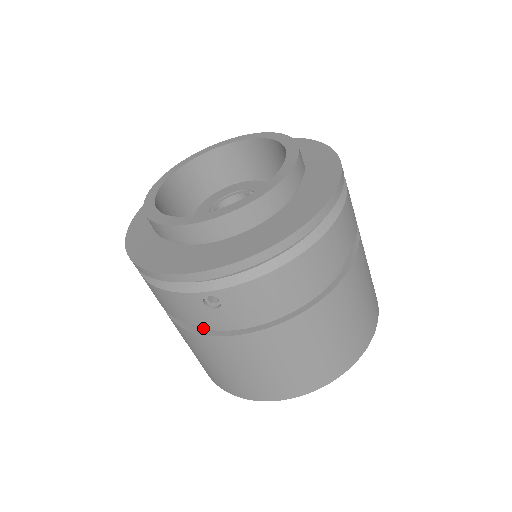
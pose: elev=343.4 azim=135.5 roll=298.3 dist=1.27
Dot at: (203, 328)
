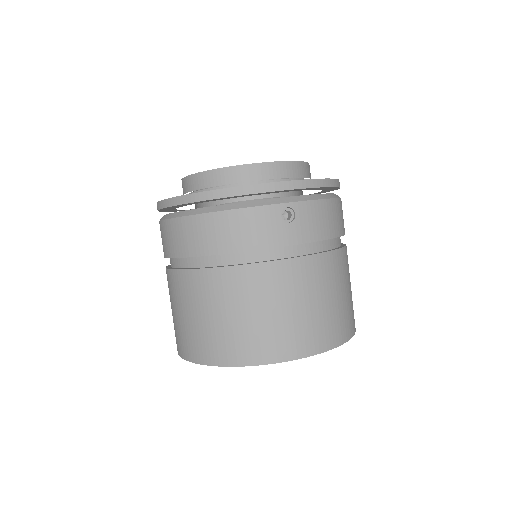
Dot at: (260, 261)
